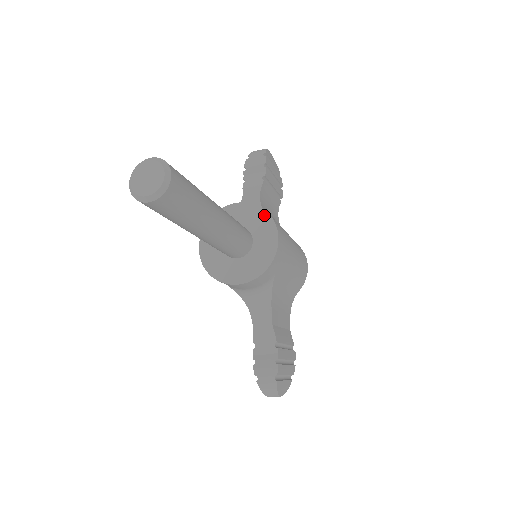
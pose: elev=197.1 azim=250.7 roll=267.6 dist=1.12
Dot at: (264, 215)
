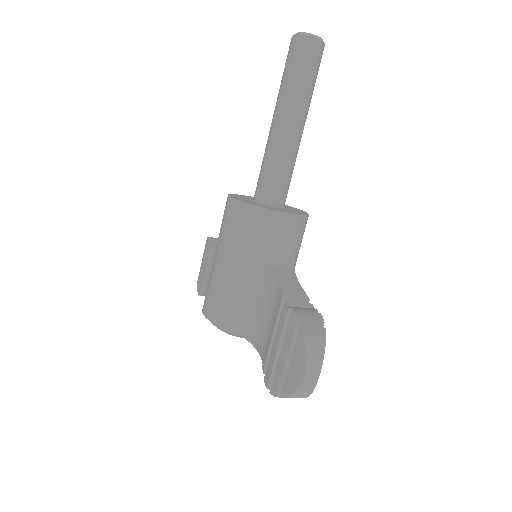
Dot at: occluded
